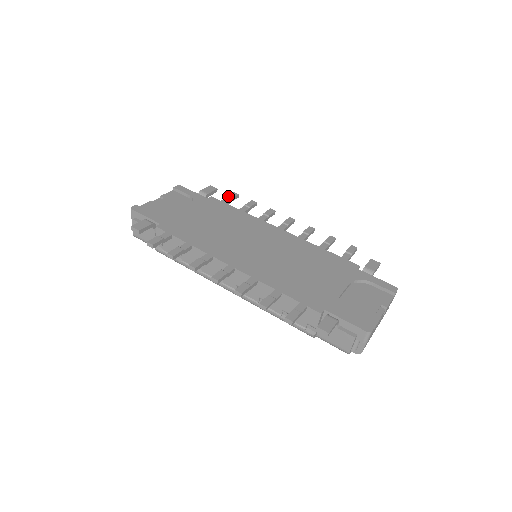
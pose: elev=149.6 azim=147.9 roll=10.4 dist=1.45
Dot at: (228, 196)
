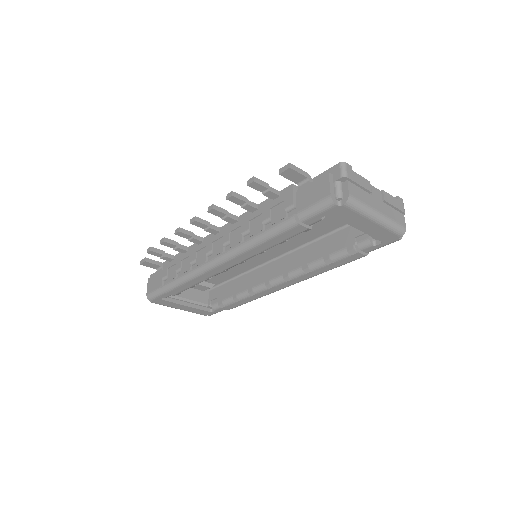
Dot at: occluded
